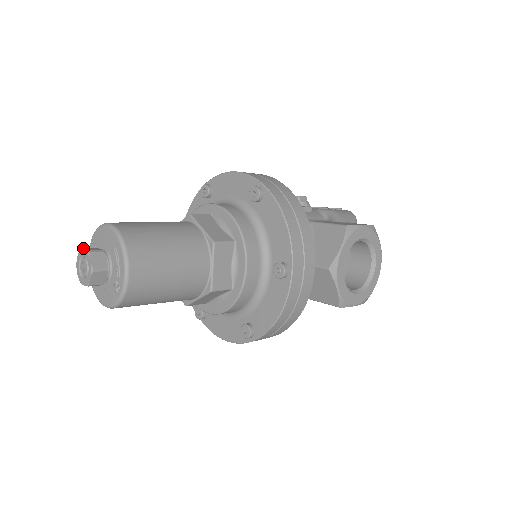
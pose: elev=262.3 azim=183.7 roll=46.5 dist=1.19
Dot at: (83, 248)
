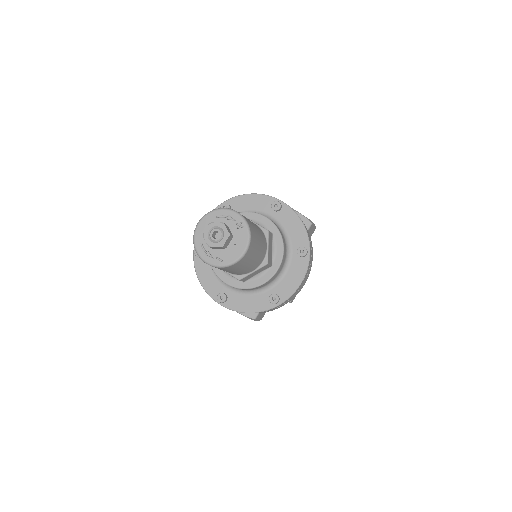
Dot at: (204, 233)
